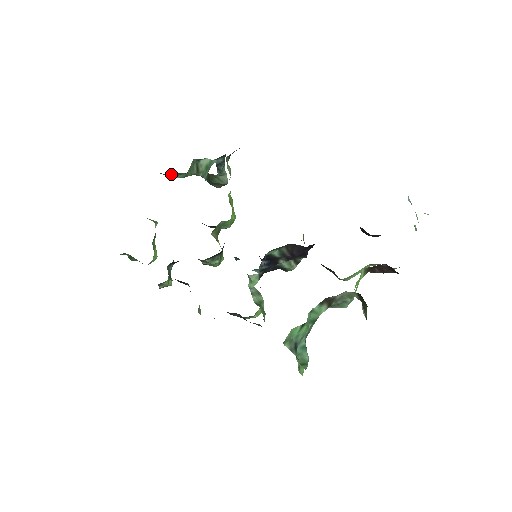
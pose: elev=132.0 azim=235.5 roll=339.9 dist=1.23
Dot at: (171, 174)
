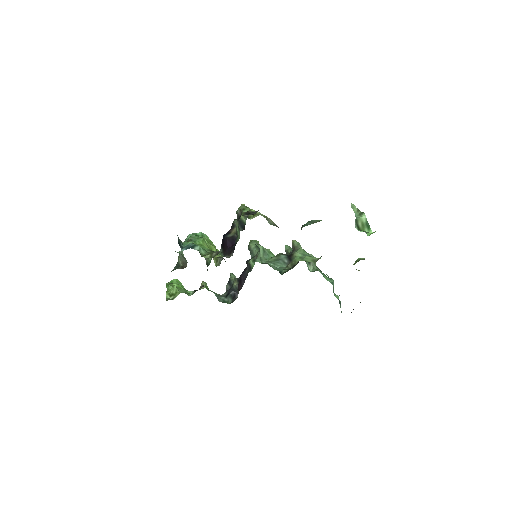
Dot at: occluded
